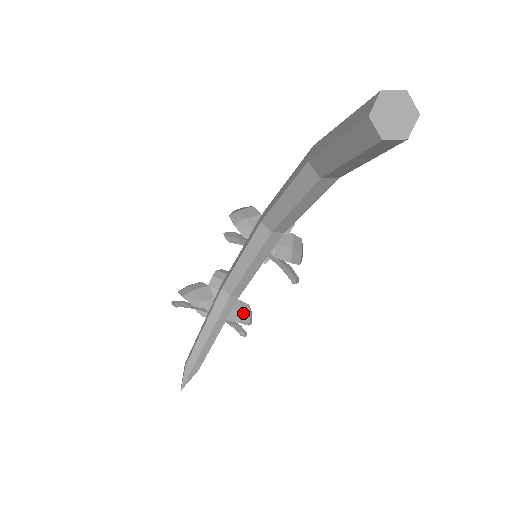
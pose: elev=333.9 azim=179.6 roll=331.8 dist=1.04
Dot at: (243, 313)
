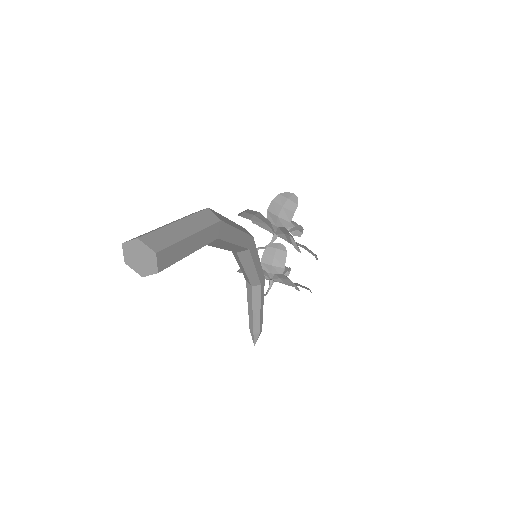
Dot at: occluded
